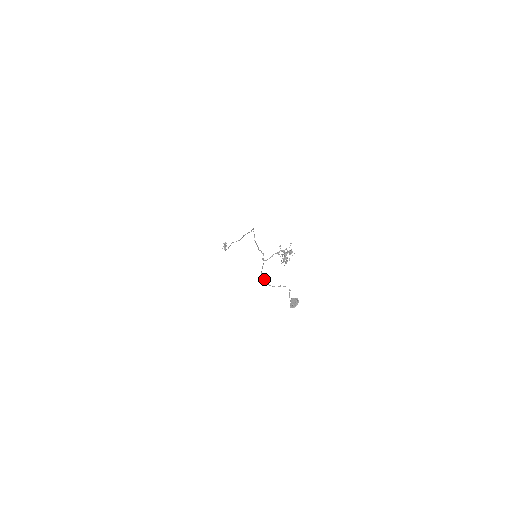
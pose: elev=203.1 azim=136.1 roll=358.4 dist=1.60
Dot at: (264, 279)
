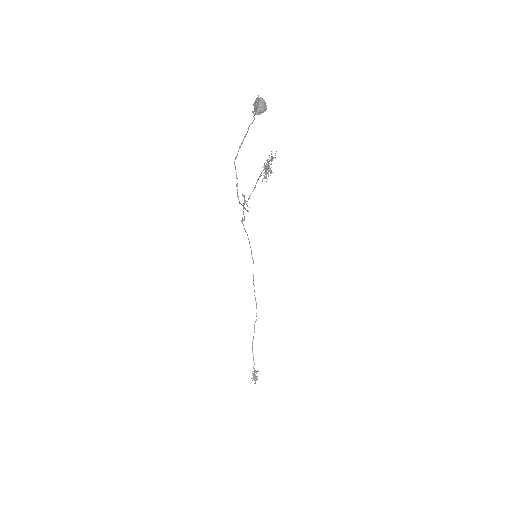
Dot at: occluded
